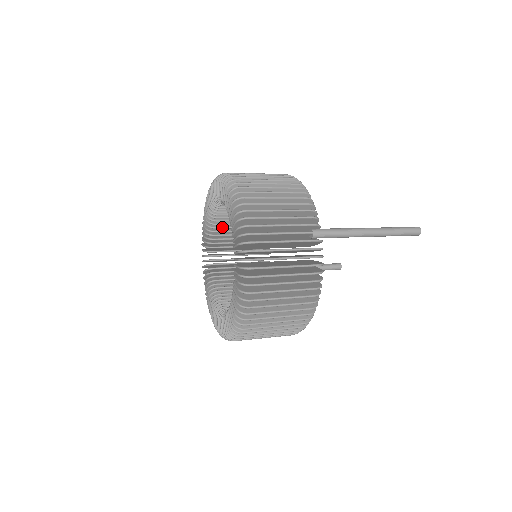
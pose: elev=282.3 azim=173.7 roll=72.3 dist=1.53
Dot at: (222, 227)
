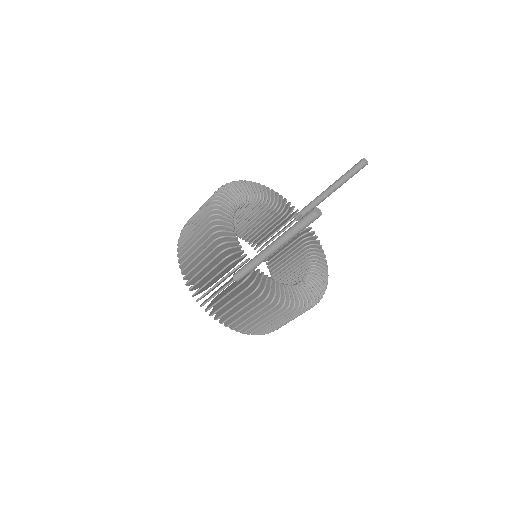
Dot at: occluded
